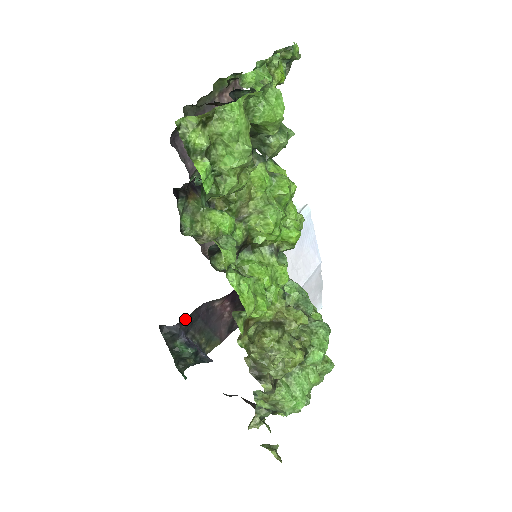
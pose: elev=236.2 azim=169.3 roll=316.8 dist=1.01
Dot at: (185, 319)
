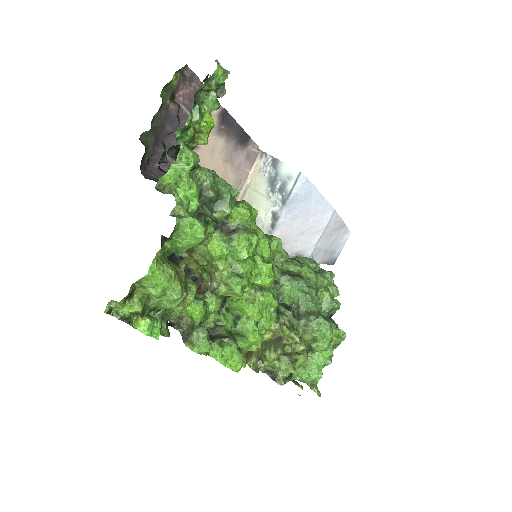
Dot at: occluded
